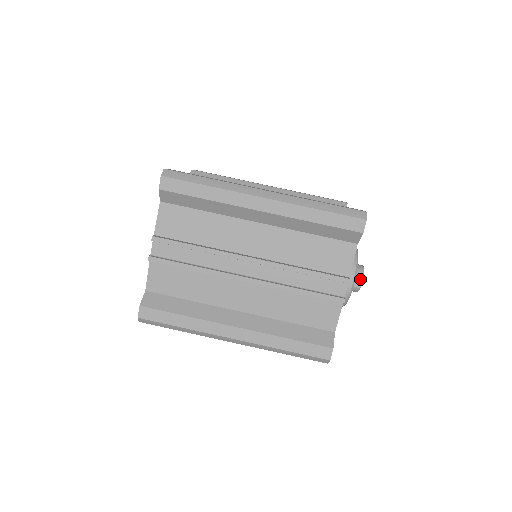
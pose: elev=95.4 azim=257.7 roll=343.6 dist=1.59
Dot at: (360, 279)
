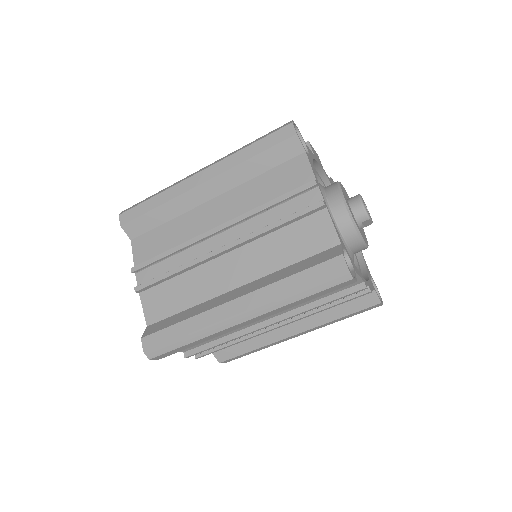
Dot at: (368, 222)
